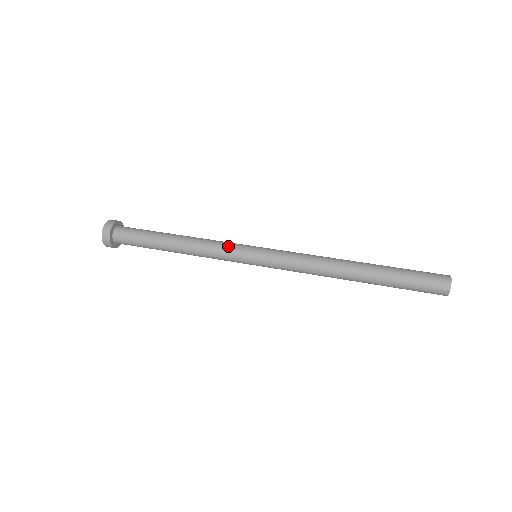
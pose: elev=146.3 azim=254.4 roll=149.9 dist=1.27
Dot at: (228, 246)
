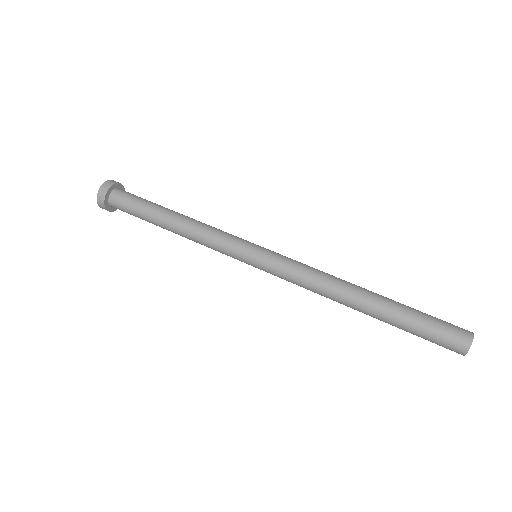
Dot at: (229, 235)
